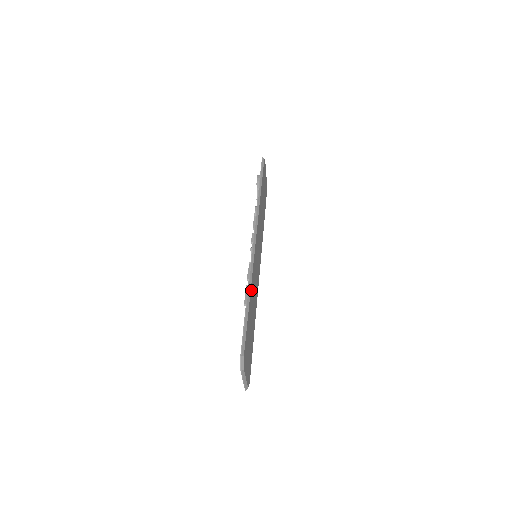
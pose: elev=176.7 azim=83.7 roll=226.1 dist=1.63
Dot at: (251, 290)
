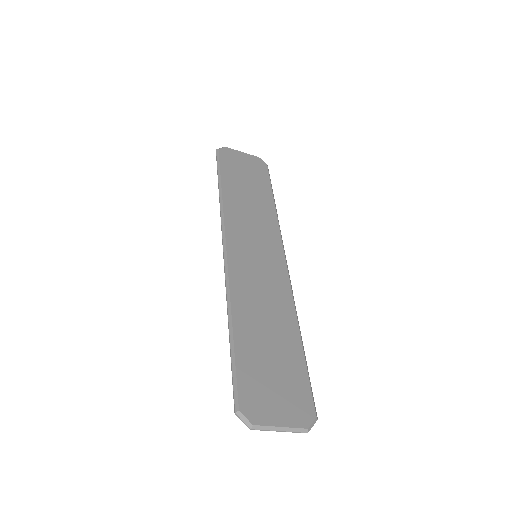
Dot at: (237, 313)
